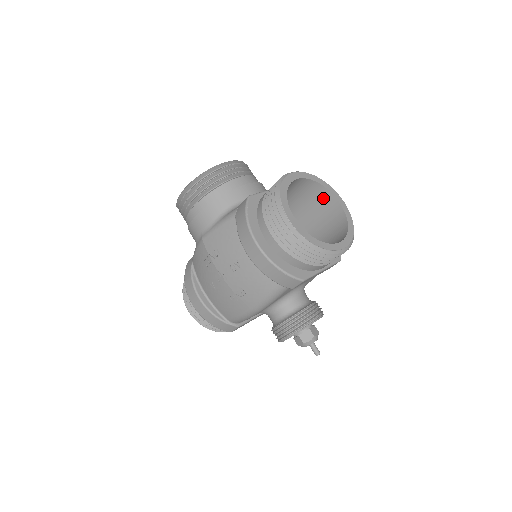
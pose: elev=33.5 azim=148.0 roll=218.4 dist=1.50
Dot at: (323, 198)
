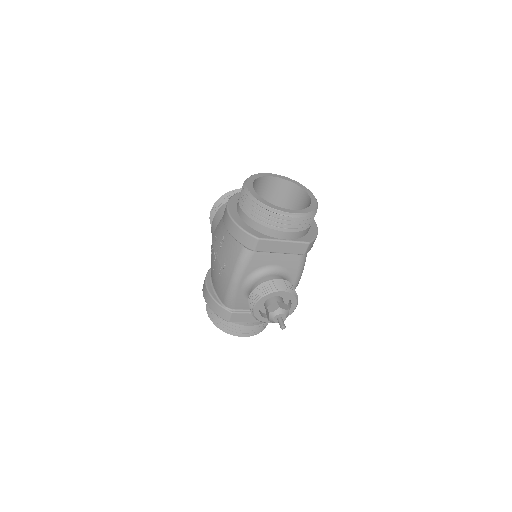
Dot at: (301, 197)
